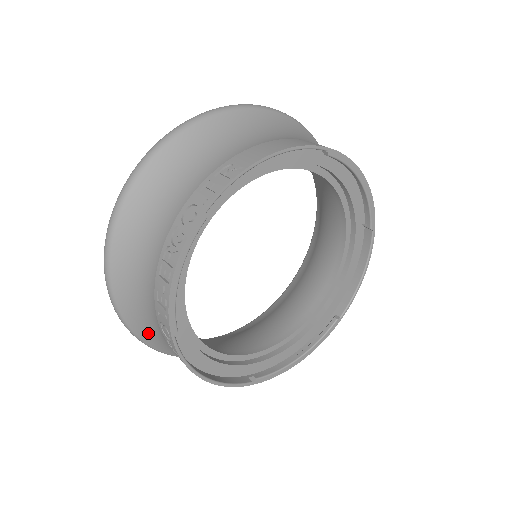
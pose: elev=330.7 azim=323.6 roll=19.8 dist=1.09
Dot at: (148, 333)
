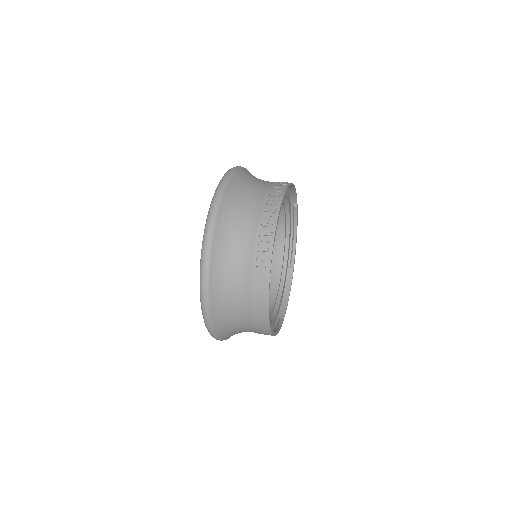
Dot at: (222, 271)
